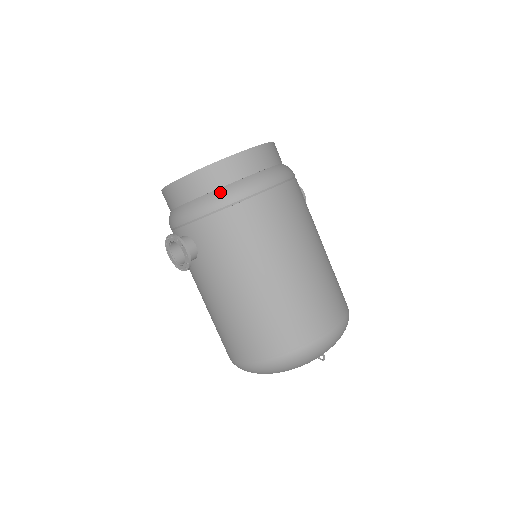
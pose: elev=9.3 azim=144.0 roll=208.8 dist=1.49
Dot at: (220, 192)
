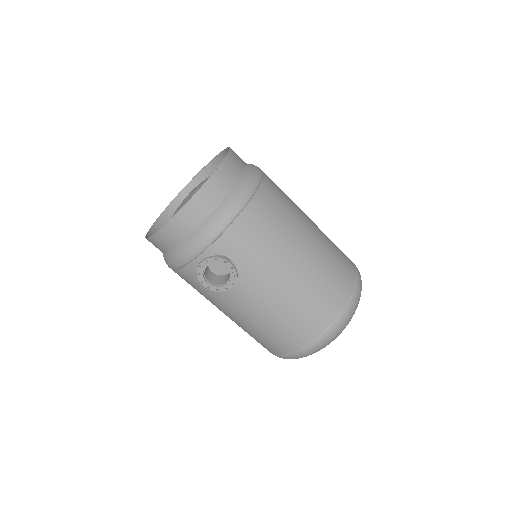
Dot at: (231, 197)
